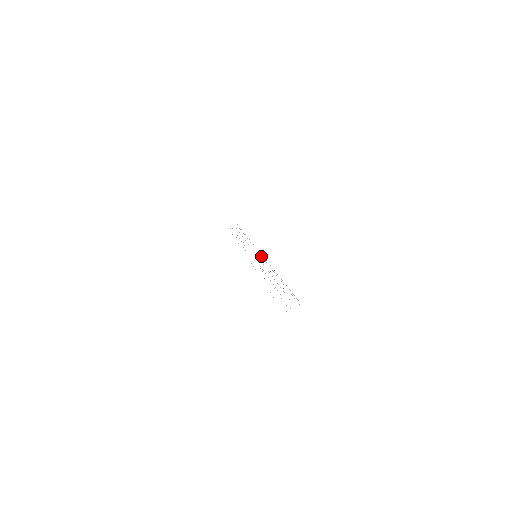
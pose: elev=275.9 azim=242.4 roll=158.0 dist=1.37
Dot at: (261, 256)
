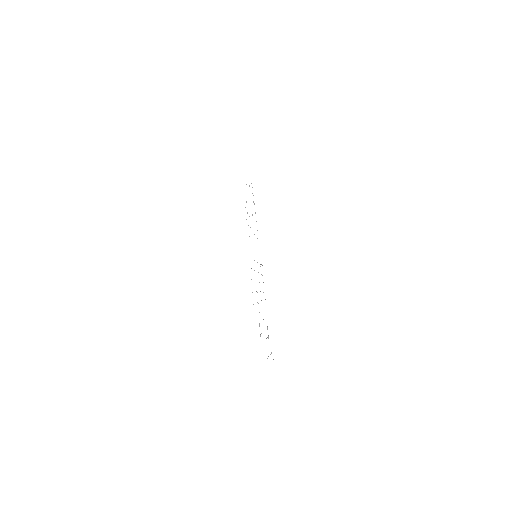
Dot at: occluded
